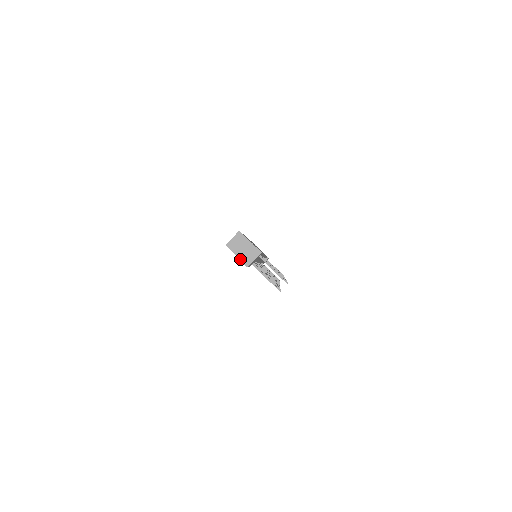
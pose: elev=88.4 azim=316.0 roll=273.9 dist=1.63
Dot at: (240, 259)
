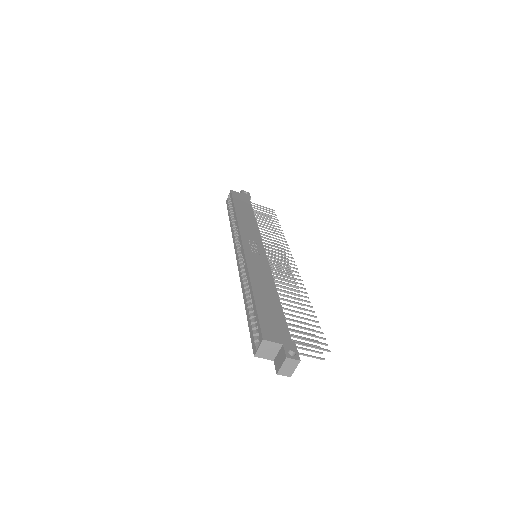
Dot at: (280, 374)
